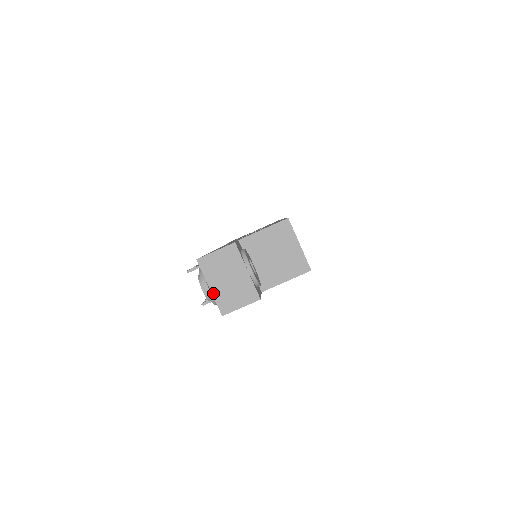
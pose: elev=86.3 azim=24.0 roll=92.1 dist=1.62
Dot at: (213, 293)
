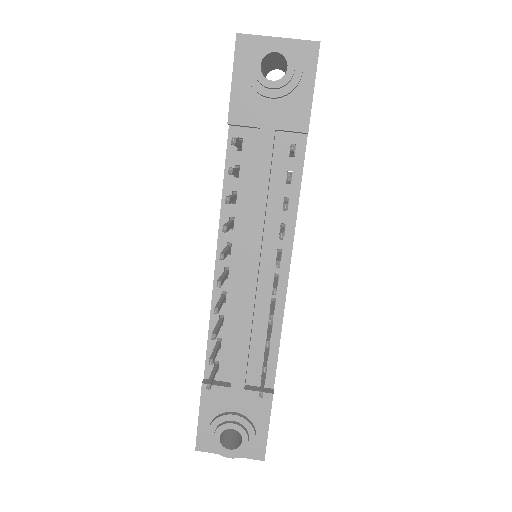
Dot at: (287, 39)
